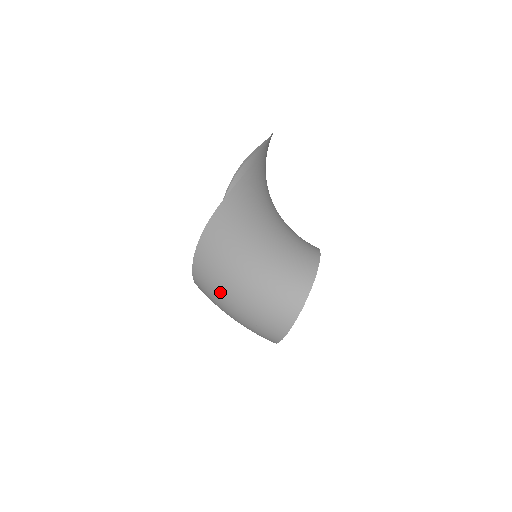
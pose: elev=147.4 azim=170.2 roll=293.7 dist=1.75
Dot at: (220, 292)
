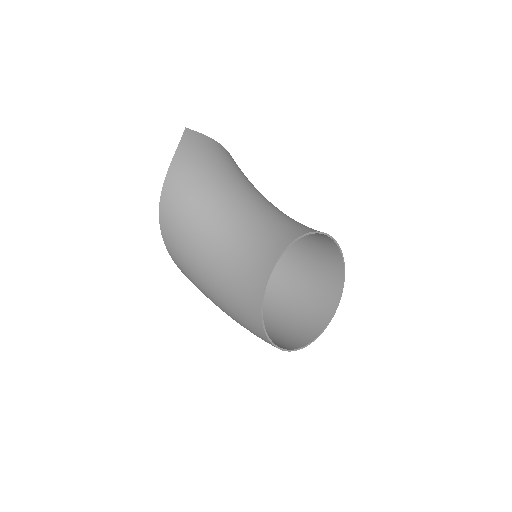
Dot at: (209, 298)
